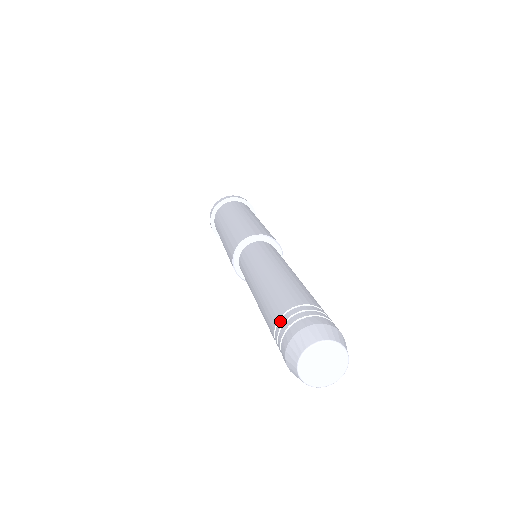
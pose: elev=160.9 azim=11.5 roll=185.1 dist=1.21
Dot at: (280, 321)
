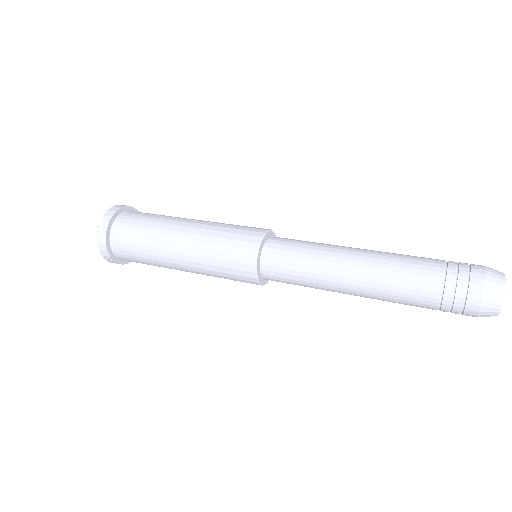
Dot at: (444, 304)
